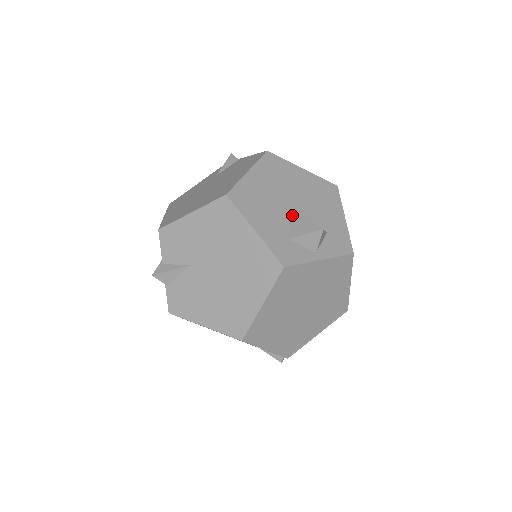
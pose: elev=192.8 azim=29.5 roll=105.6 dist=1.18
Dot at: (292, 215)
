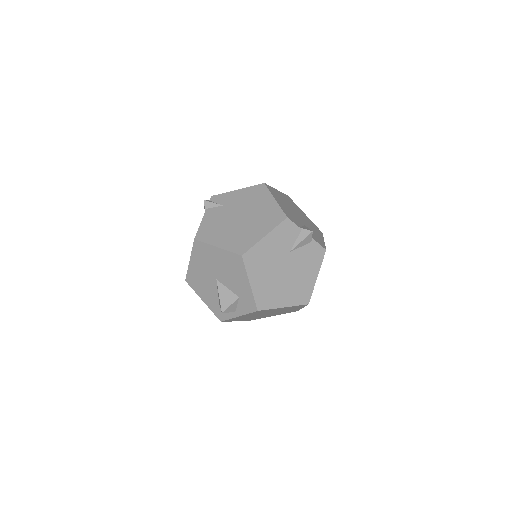
Dot at: (217, 289)
